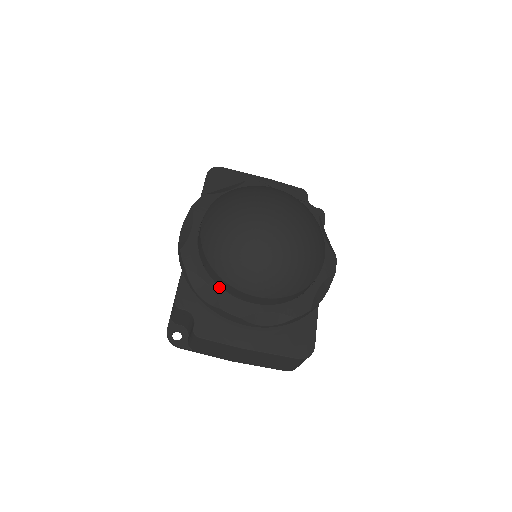
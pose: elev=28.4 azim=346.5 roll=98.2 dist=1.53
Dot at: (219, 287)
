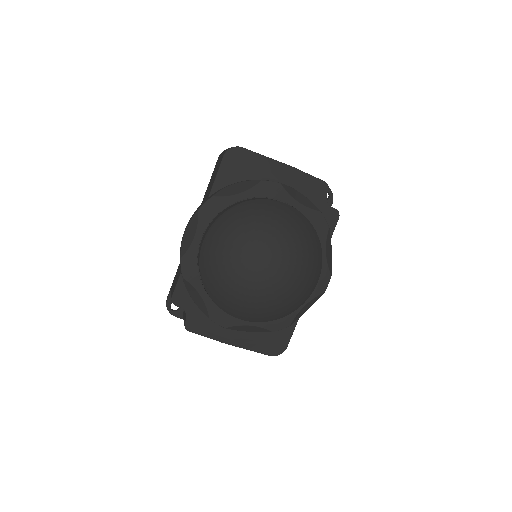
Dot at: (211, 300)
